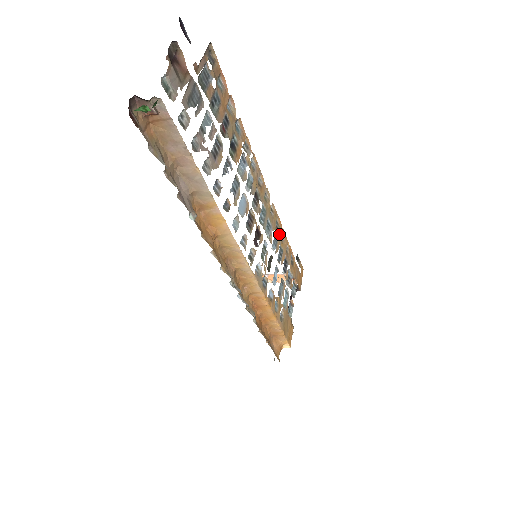
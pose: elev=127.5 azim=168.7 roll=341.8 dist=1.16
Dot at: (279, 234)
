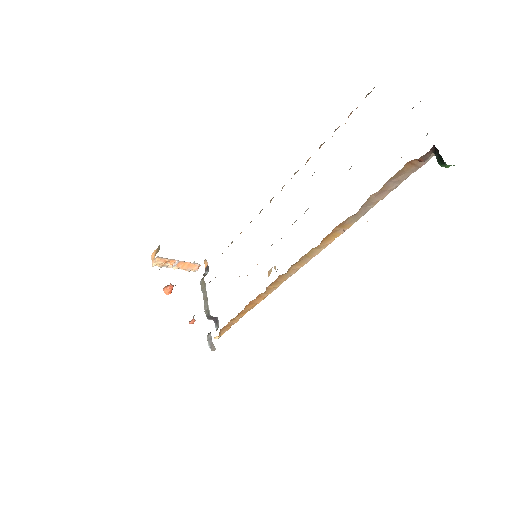
Dot at: occluded
